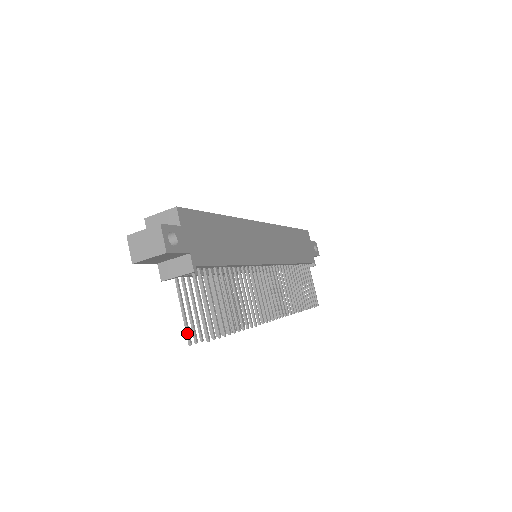
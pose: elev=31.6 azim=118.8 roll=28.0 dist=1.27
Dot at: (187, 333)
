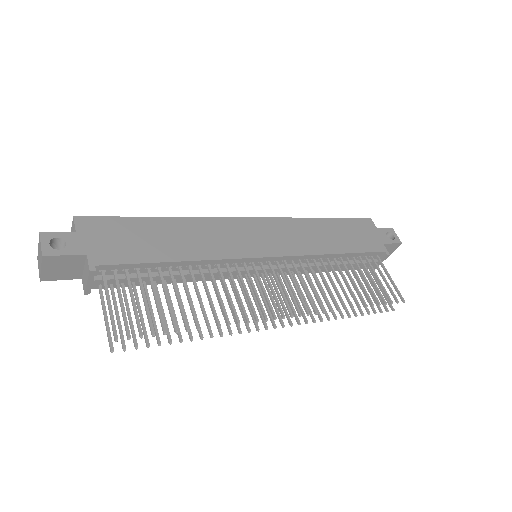
Dot at: (108, 340)
